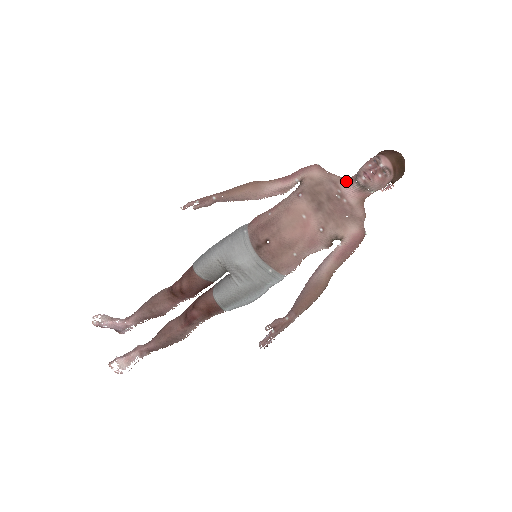
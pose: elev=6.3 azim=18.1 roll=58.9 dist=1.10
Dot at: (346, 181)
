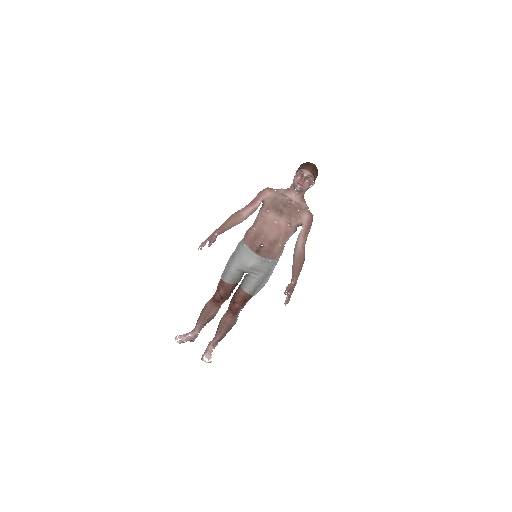
Dot at: (289, 191)
